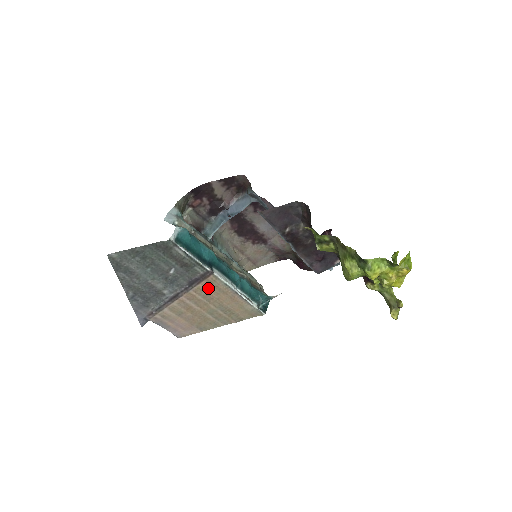
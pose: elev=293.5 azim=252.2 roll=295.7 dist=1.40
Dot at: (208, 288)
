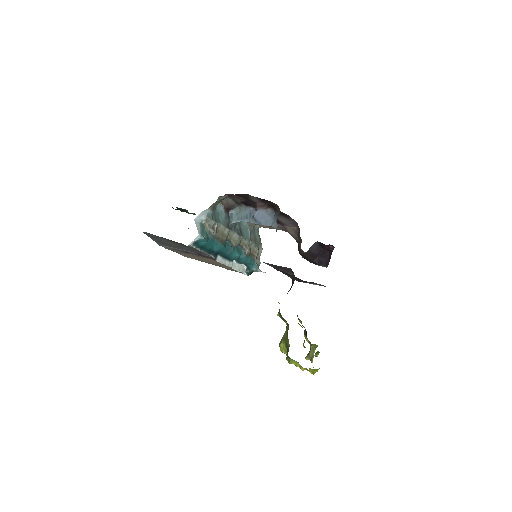
Dot at: (211, 260)
